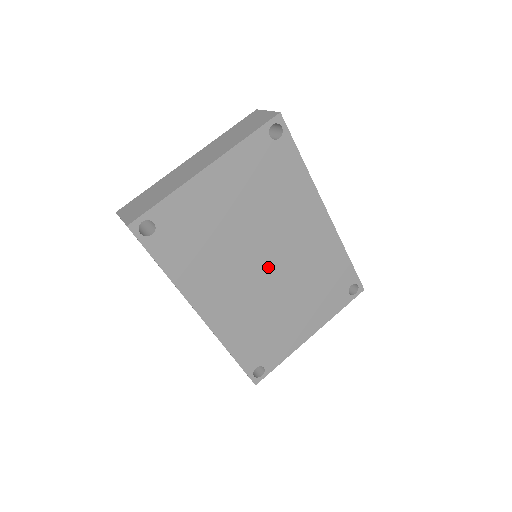
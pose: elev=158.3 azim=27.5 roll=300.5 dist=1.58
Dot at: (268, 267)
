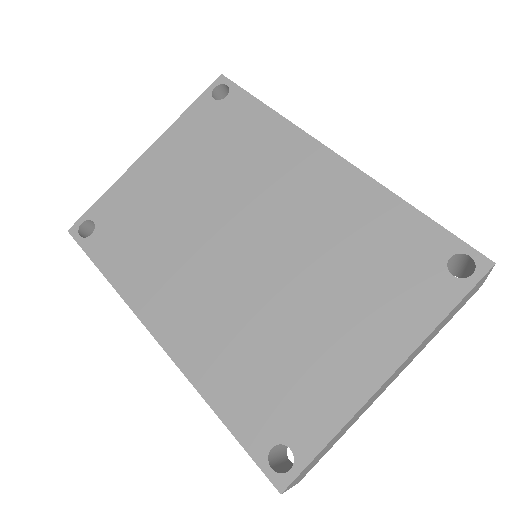
Dot at: (250, 250)
